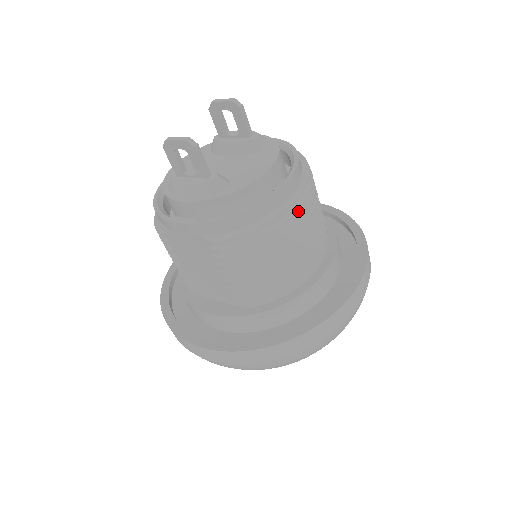
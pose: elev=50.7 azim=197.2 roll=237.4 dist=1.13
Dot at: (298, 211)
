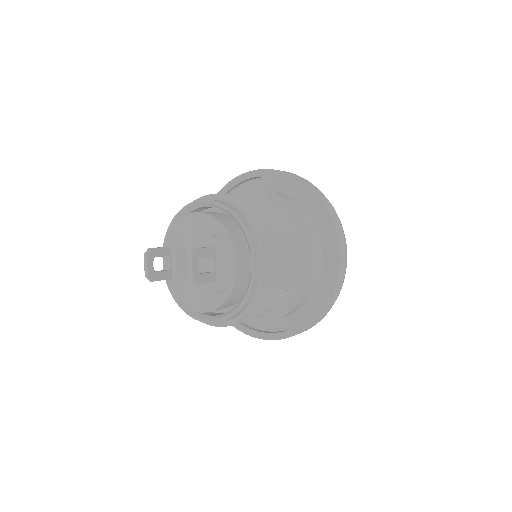
Dot at: occluded
